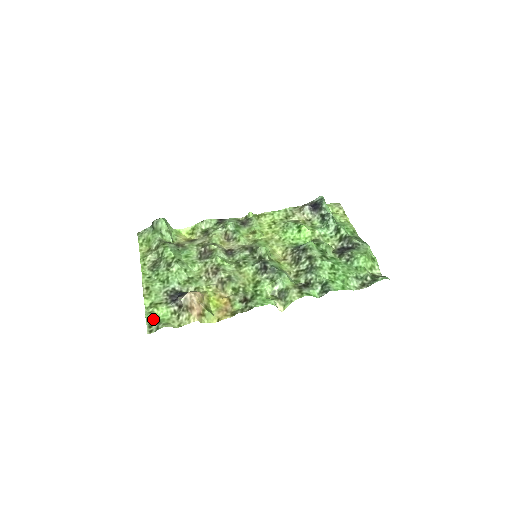
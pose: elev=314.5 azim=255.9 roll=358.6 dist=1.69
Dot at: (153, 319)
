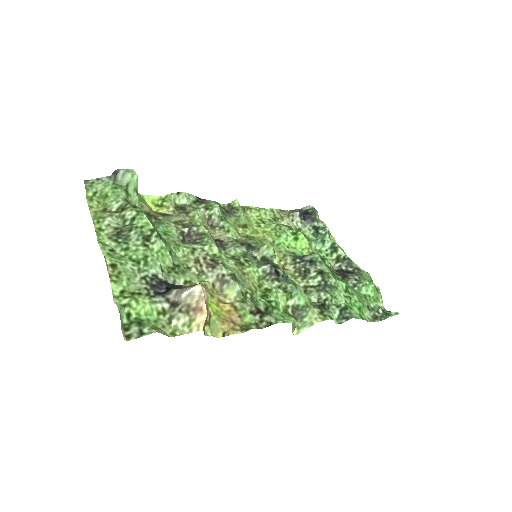
Dot at: (129, 317)
